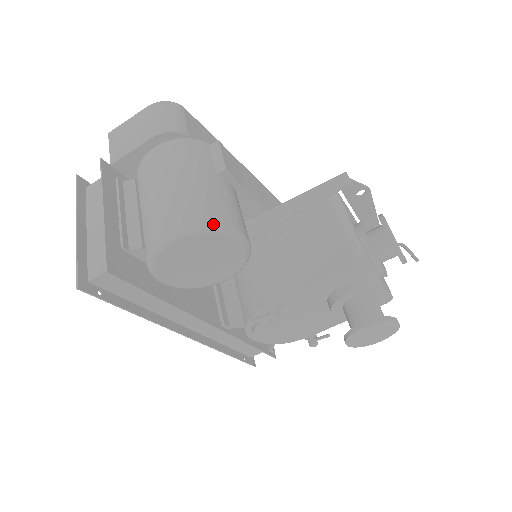
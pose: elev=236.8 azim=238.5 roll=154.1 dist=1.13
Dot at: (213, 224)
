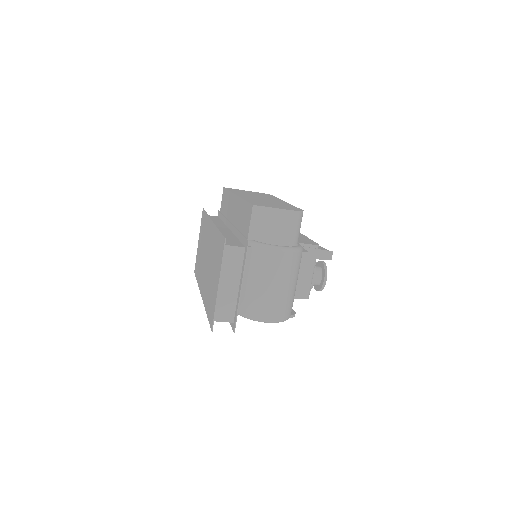
Dot at: (288, 318)
